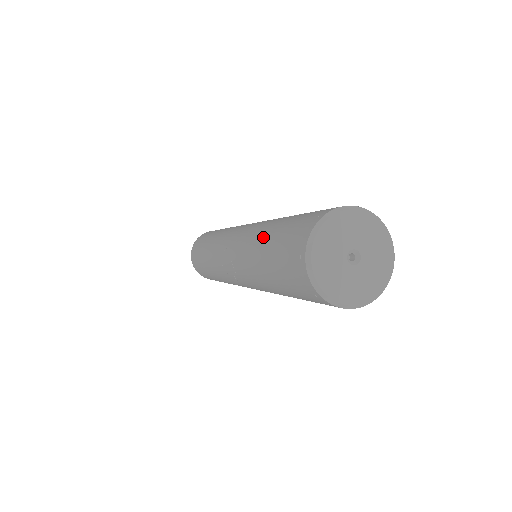
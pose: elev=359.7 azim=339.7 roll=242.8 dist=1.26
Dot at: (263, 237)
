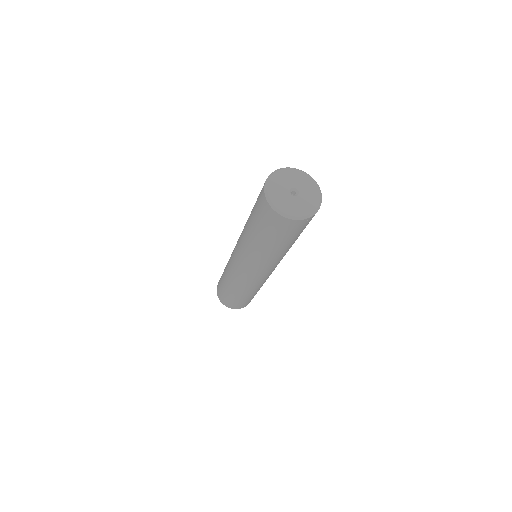
Dot at: occluded
